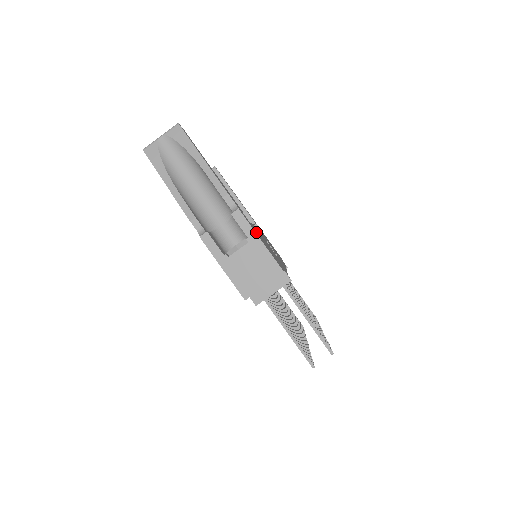
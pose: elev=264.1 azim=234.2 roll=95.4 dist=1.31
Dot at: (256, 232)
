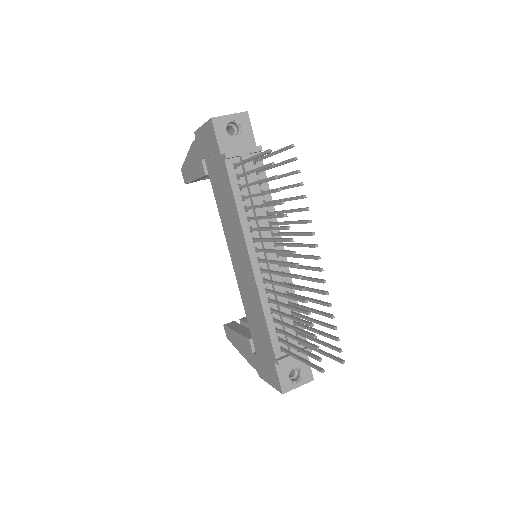
Dot at: occluded
